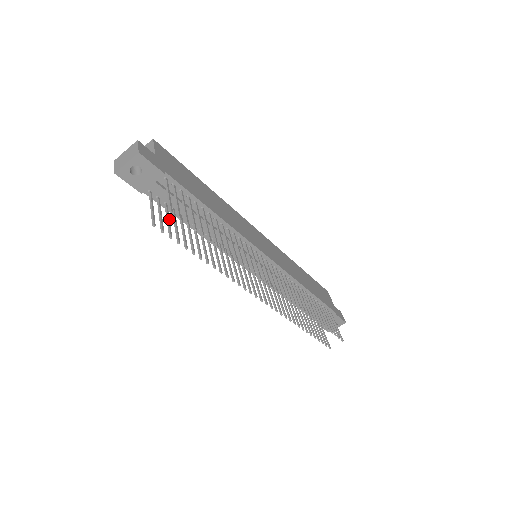
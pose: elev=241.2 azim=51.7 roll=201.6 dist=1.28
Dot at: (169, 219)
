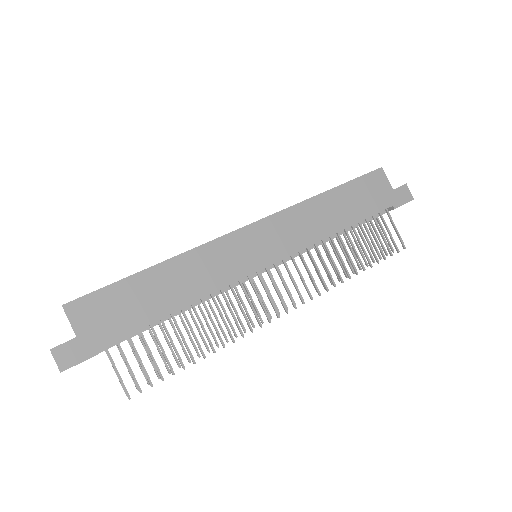
Dot at: (137, 358)
